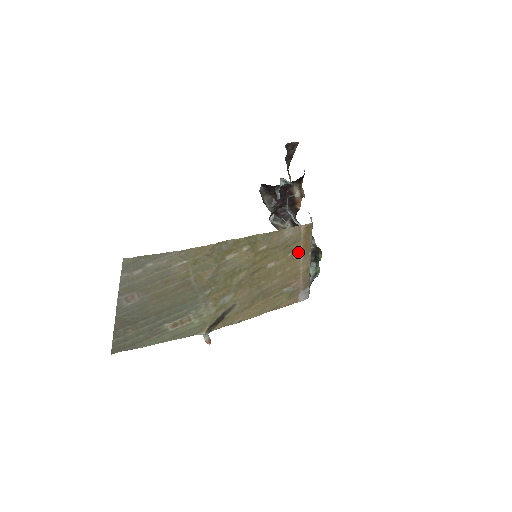
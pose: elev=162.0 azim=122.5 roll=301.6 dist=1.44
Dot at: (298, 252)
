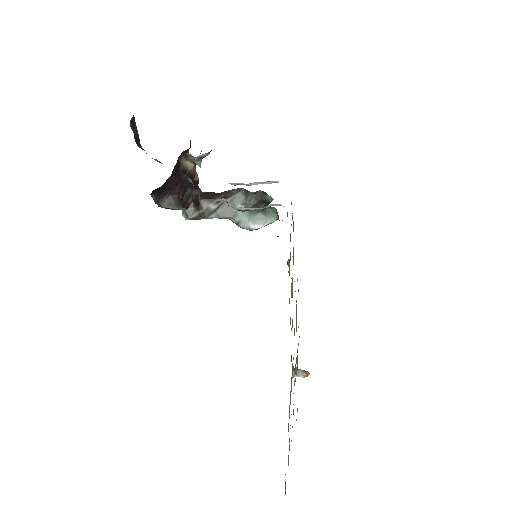
Dot at: occluded
